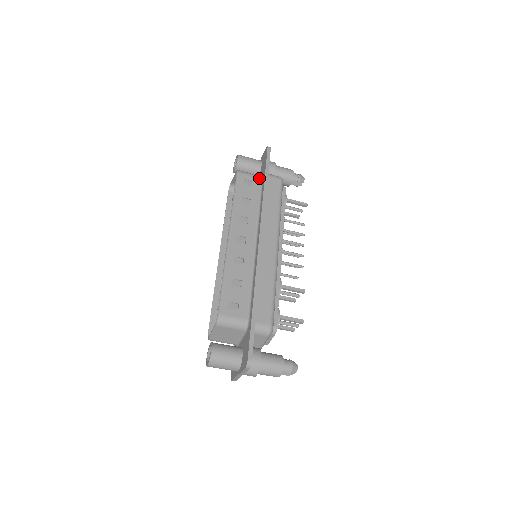
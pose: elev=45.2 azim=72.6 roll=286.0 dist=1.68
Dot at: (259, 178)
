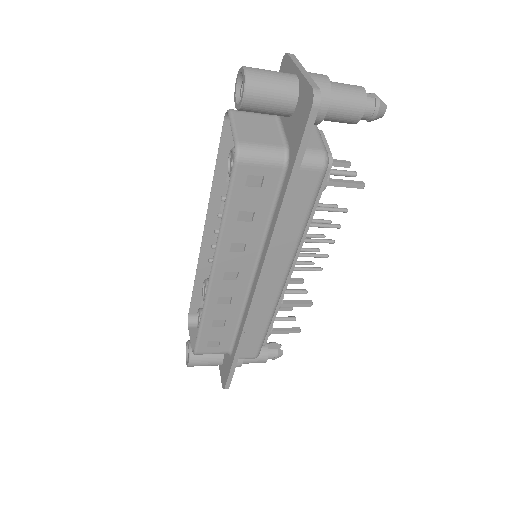
Dot at: (279, 167)
